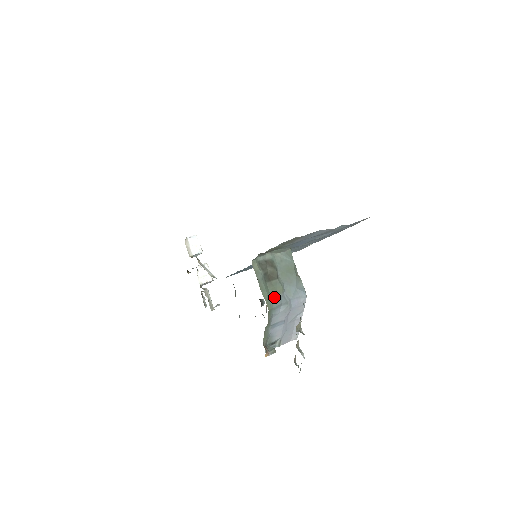
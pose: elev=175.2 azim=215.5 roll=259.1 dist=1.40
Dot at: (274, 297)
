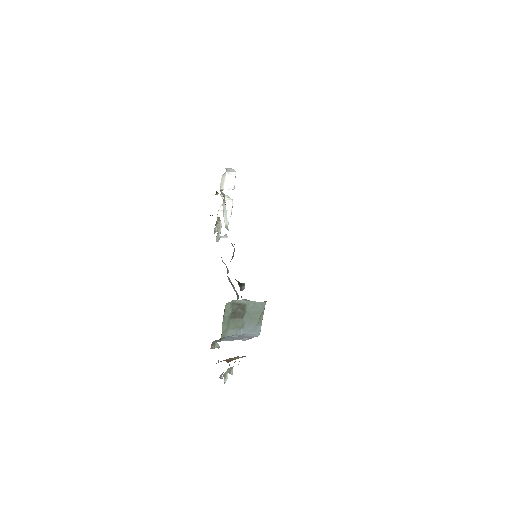
Dot at: (232, 329)
